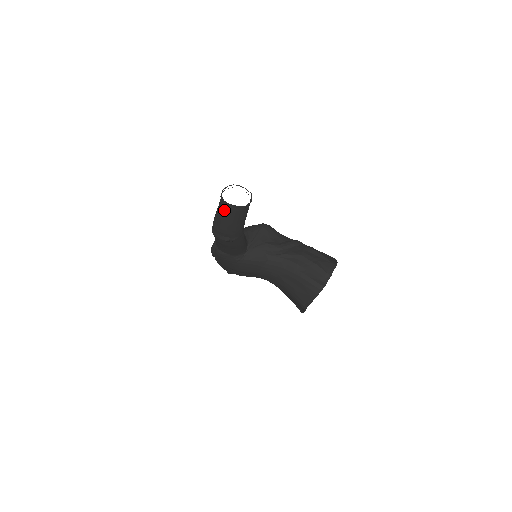
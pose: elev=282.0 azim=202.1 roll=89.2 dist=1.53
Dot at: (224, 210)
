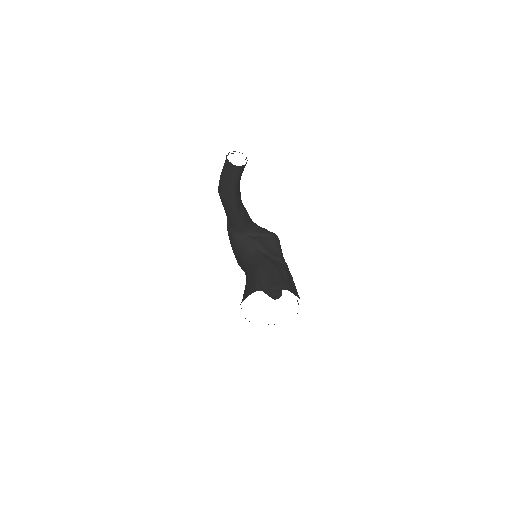
Dot at: (224, 163)
